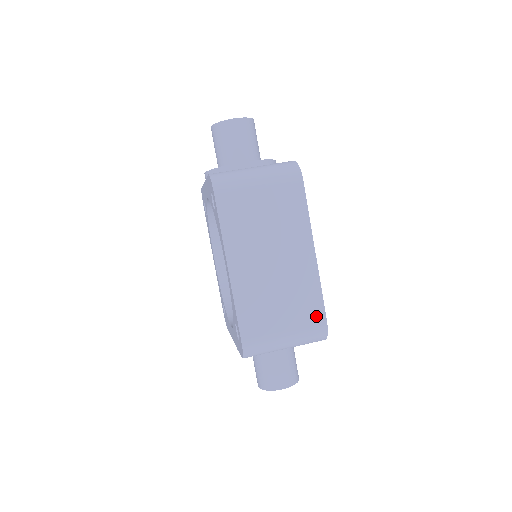
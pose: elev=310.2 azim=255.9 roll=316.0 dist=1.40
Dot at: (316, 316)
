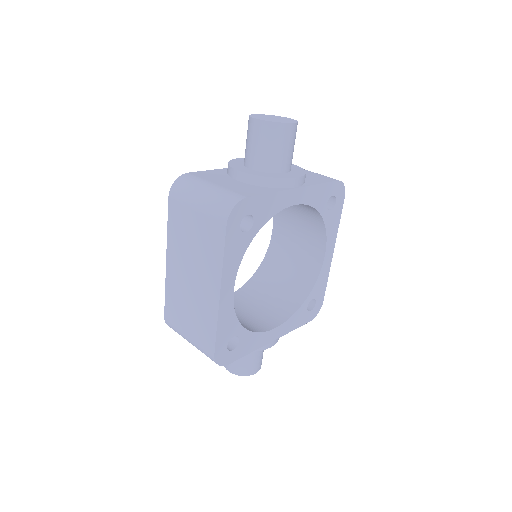
Dot at: (209, 343)
